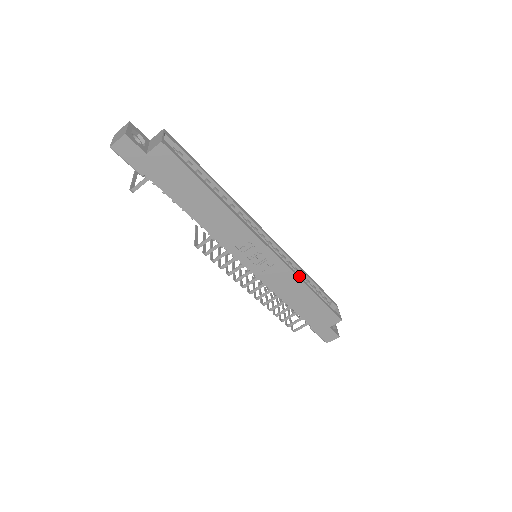
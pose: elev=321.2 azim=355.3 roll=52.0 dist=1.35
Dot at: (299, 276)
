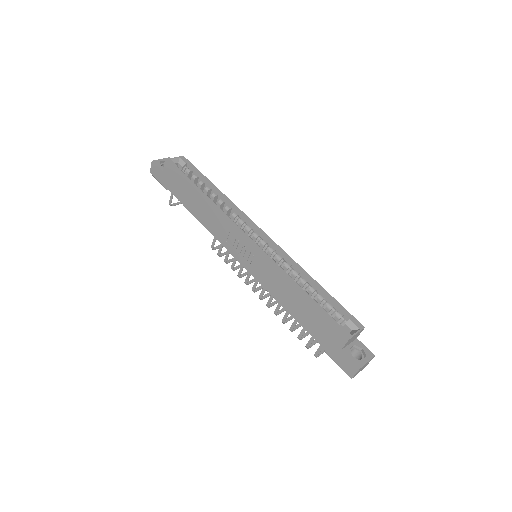
Dot at: (285, 273)
